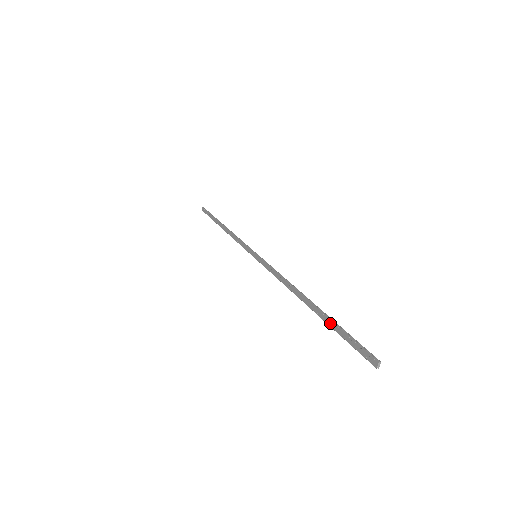
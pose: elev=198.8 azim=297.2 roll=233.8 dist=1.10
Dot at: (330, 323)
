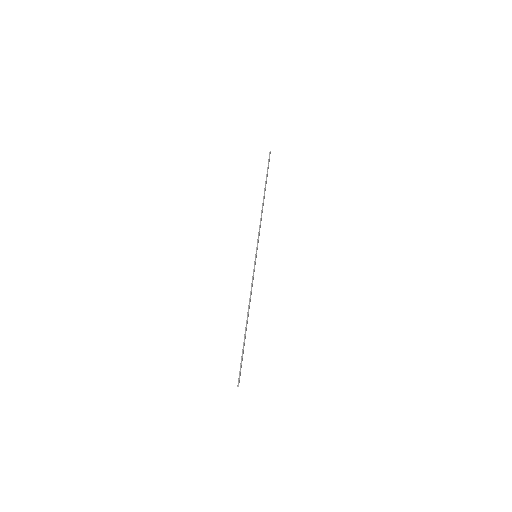
Dot at: (243, 348)
